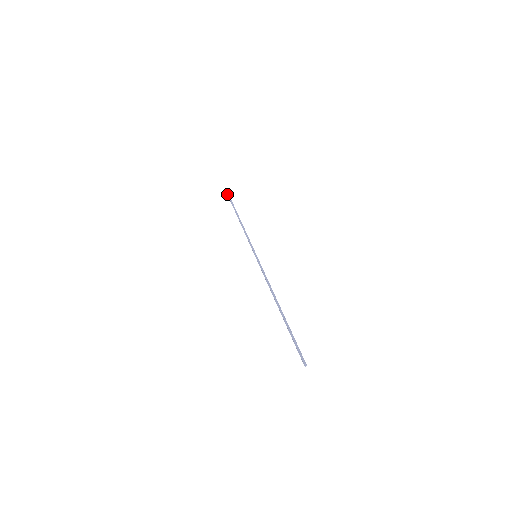
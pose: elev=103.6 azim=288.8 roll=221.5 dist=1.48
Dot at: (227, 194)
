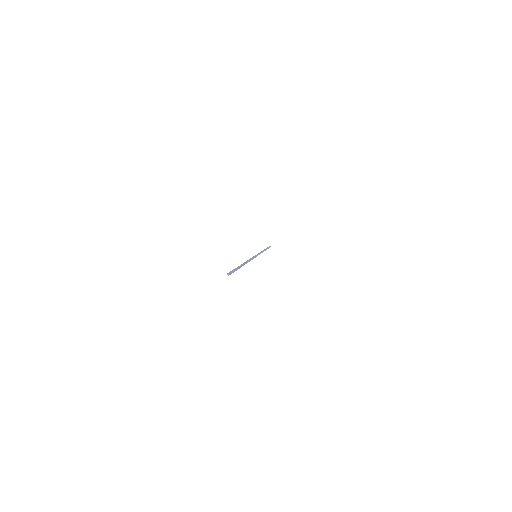
Dot at: (269, 246)
